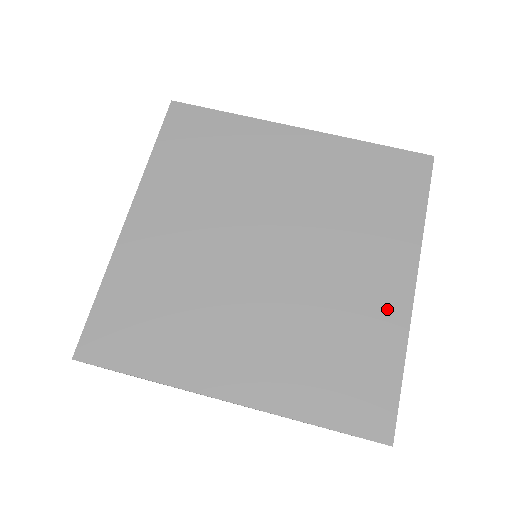
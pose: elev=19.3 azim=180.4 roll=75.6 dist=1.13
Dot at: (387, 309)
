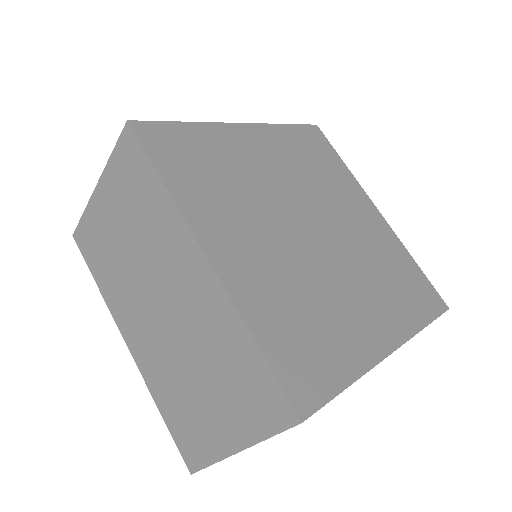
Dot at: (384, 232)
